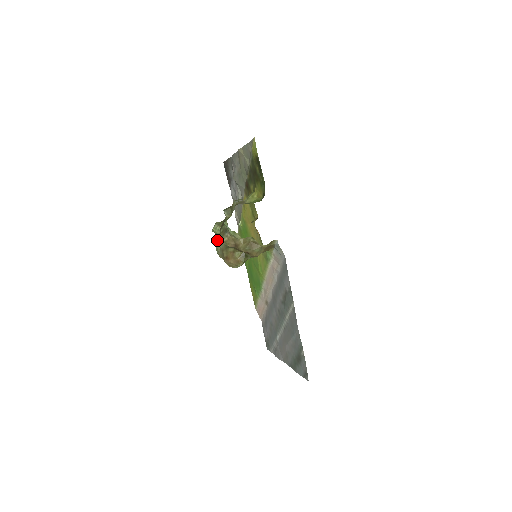
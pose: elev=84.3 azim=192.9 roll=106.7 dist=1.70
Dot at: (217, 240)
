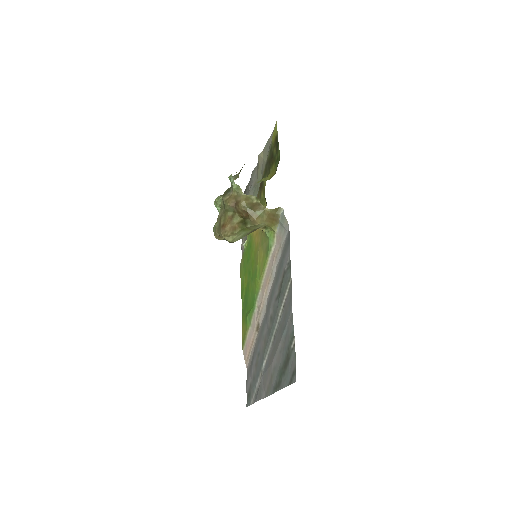
Dot at: occluded
